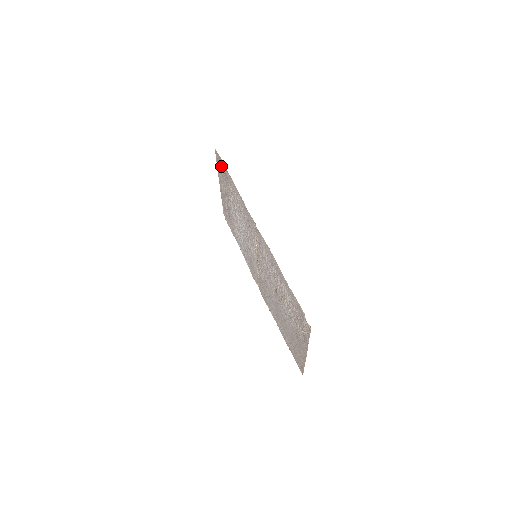
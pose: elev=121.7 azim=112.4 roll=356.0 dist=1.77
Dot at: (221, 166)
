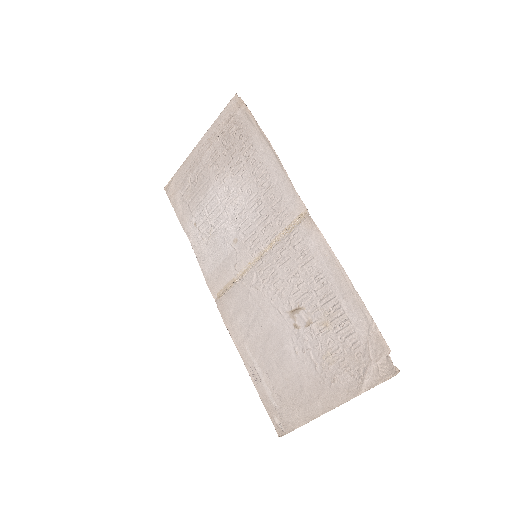
Dot at: (238, 121)
